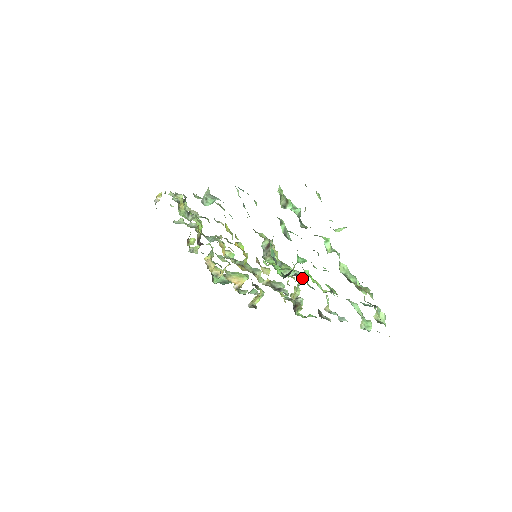
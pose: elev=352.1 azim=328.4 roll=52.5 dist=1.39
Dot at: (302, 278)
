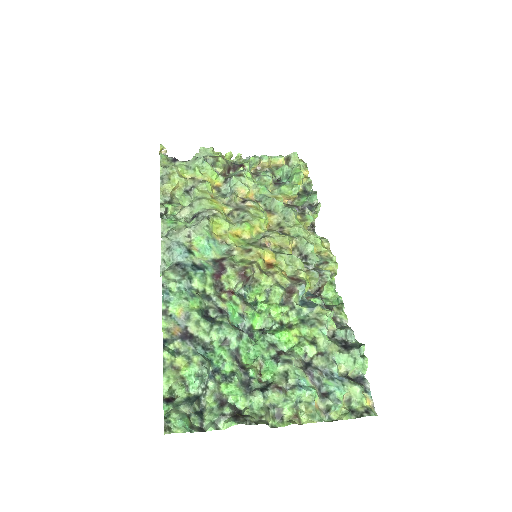
Dot at: (287, 318)
